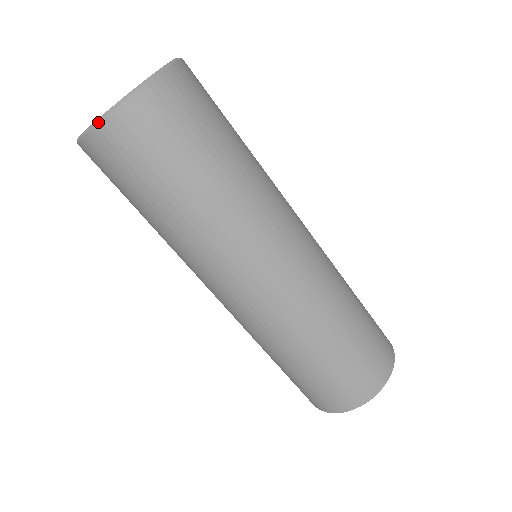
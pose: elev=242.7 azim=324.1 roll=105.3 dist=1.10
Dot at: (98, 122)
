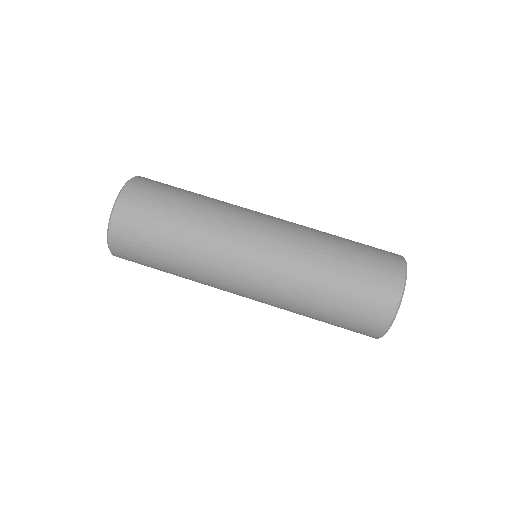
Dot at: (112, 212)
